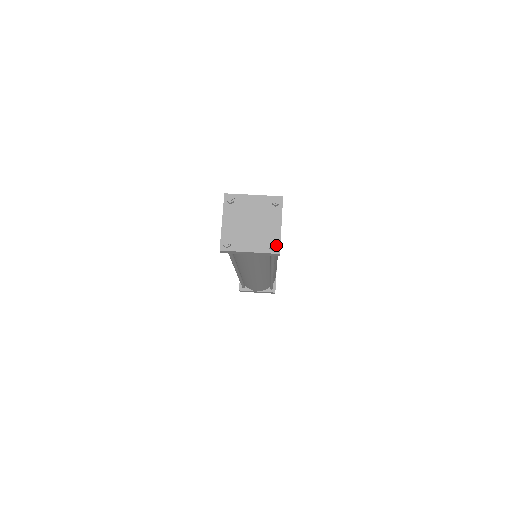
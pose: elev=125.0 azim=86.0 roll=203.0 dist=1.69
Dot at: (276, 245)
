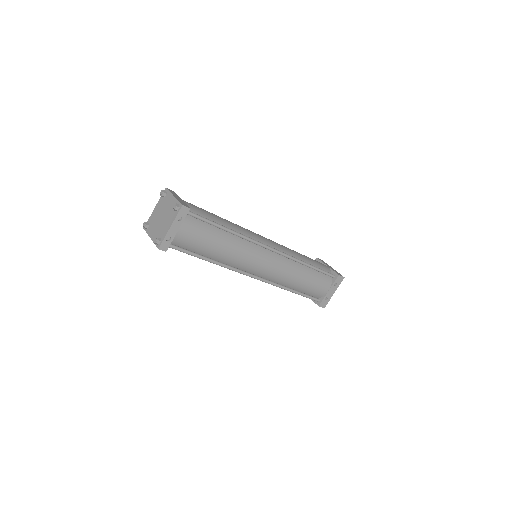
Dot at: (157, 241)
